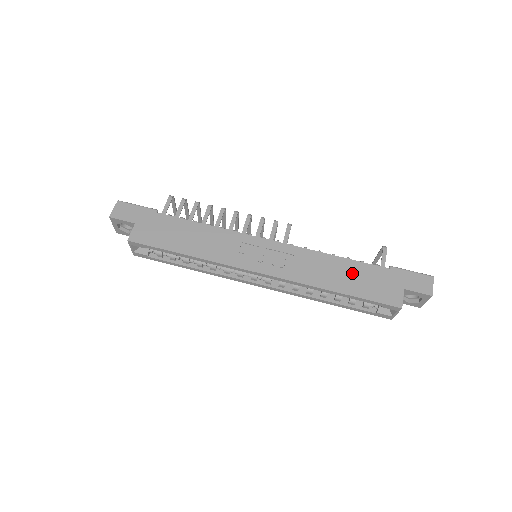
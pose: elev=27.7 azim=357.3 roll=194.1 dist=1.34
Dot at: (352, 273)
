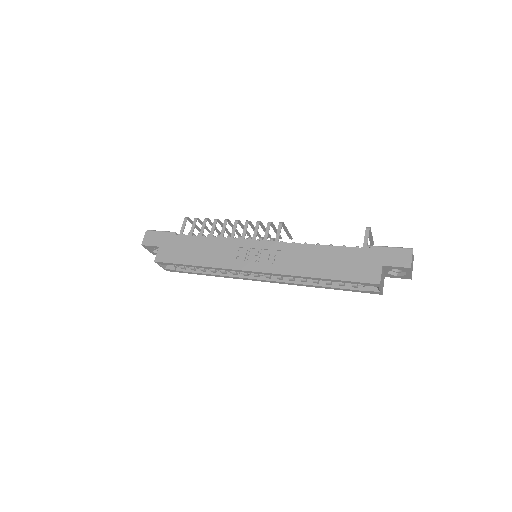
Dot at: (333, 258)
